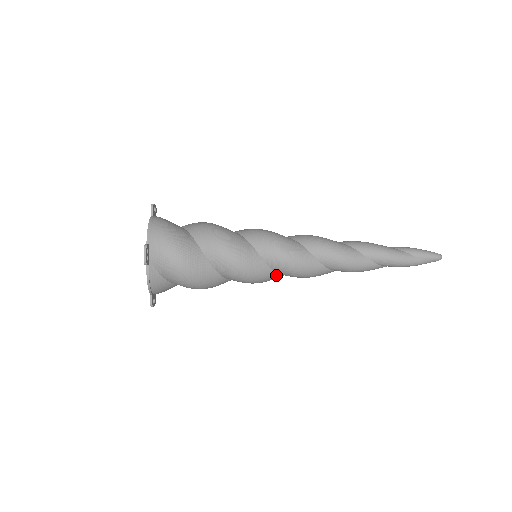
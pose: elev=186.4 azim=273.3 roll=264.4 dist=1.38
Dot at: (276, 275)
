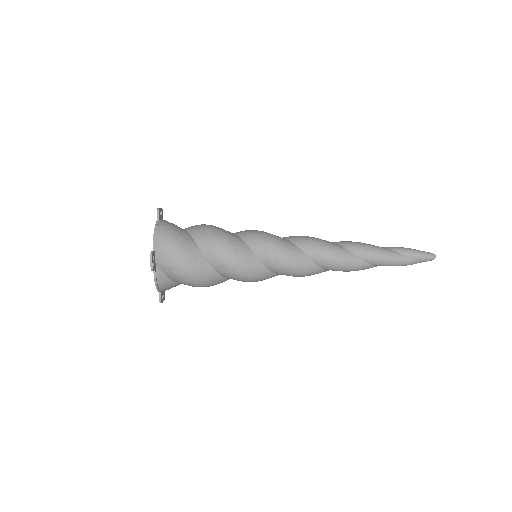
Dot at: (274, 275)
